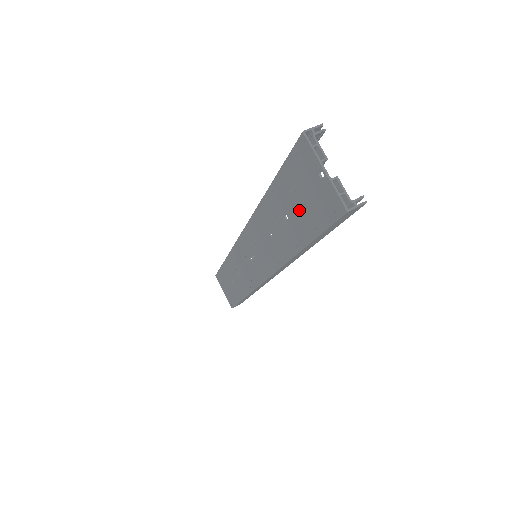
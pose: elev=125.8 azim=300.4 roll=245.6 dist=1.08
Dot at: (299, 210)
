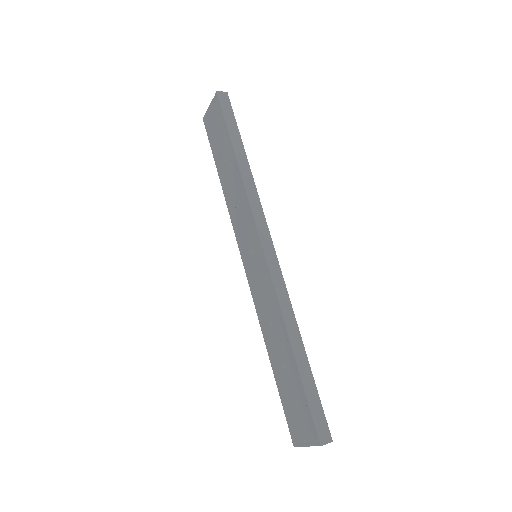
Dot at: (221, 140)
